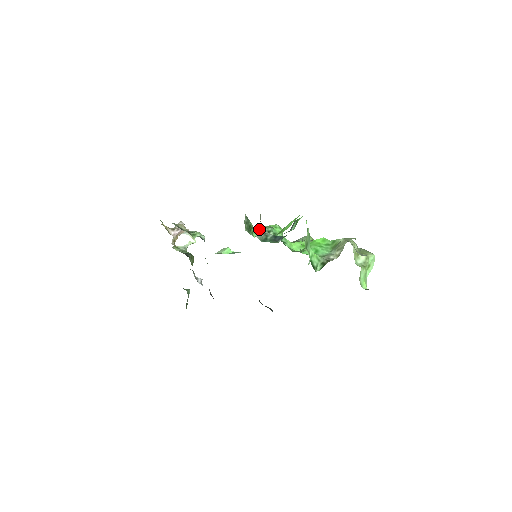
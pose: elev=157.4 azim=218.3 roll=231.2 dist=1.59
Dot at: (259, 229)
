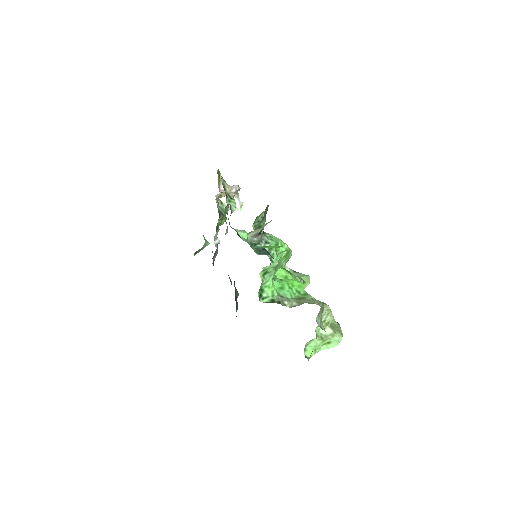
Dot at: (256, 232)
